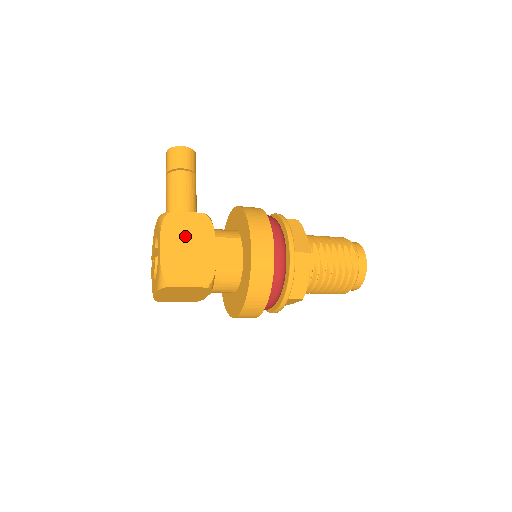
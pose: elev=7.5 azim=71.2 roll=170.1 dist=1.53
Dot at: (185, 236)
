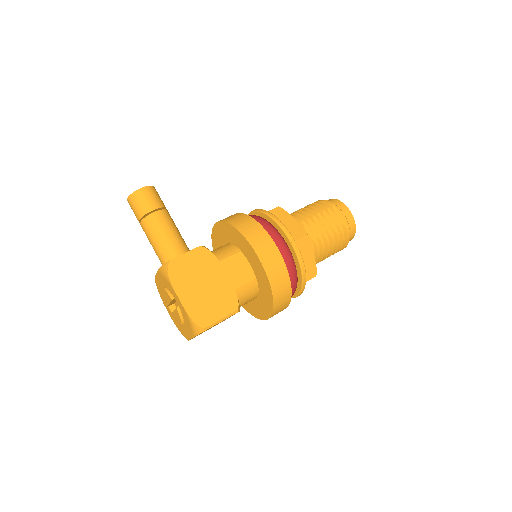
Dot at: (195, 277)
